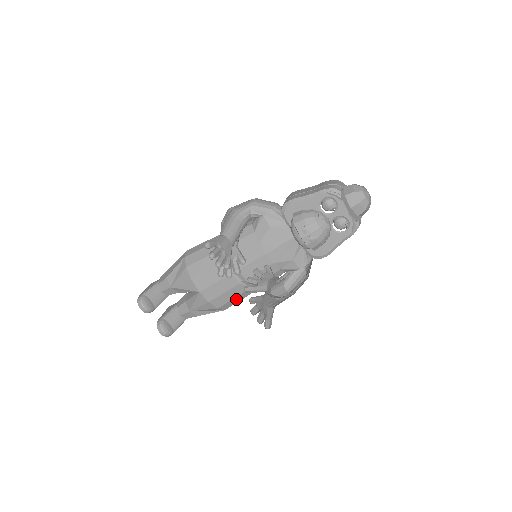
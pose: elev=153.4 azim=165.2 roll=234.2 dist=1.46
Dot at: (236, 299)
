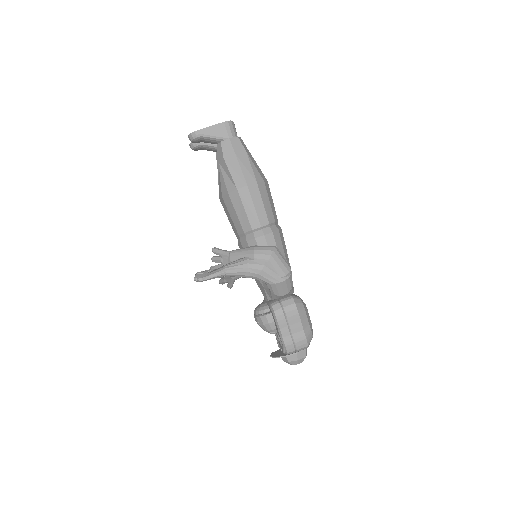
Dot at: occluded
